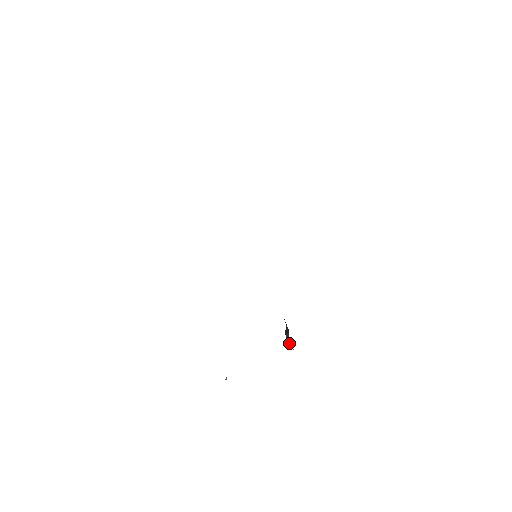
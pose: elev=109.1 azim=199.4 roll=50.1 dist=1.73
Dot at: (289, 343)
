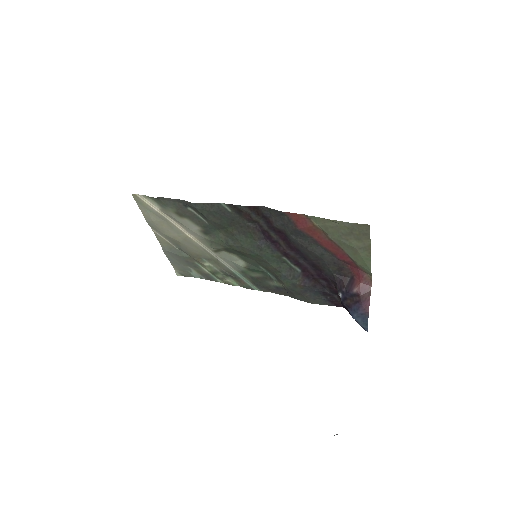
Dot at: (363, 289)
